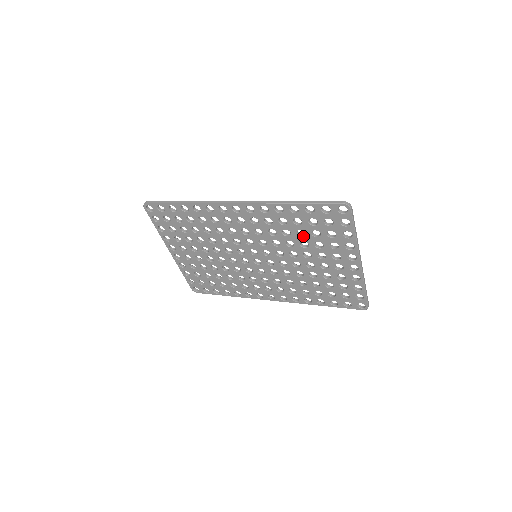
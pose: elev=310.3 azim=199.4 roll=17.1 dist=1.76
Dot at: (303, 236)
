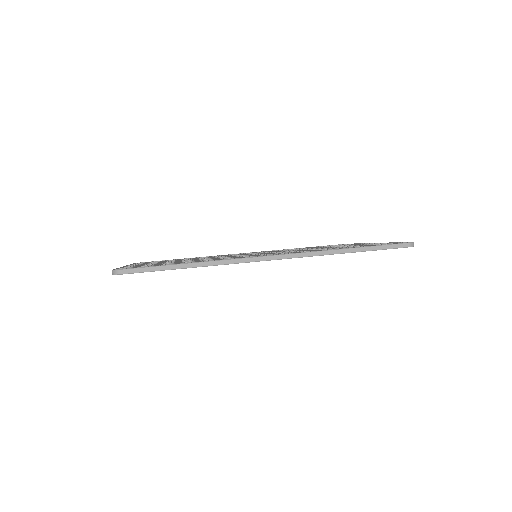
Dot at: occluded
